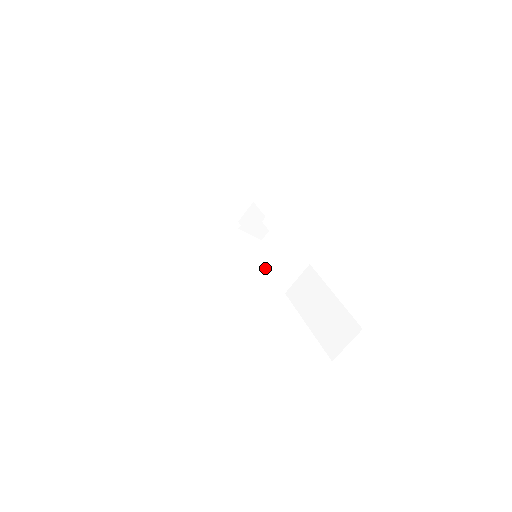
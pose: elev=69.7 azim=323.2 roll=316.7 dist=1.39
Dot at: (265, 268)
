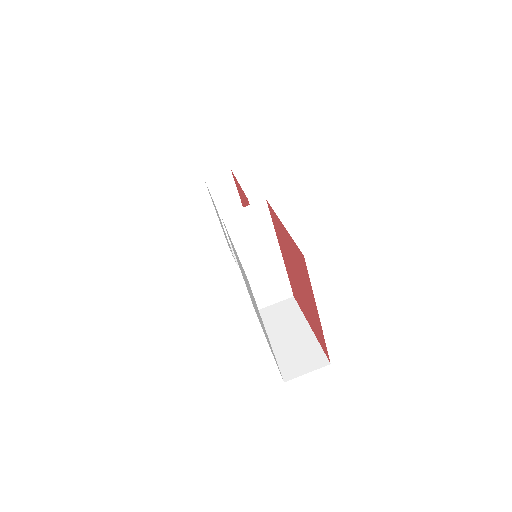
Dot at: (259, 270)
